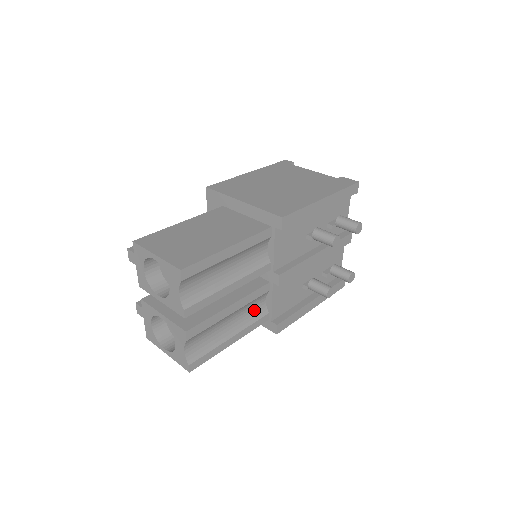
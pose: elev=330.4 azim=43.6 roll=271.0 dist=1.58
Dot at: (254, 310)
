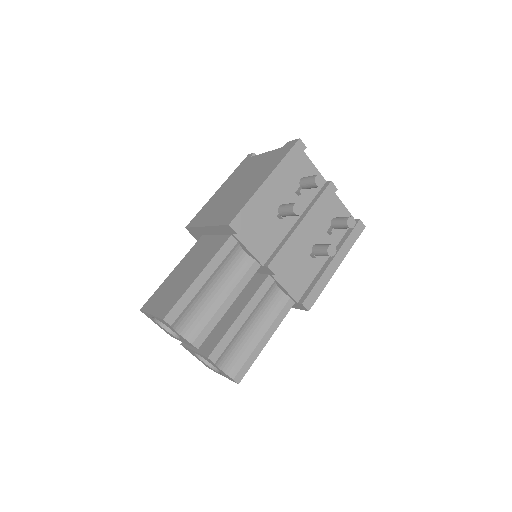
Dot at: (273, 303)
